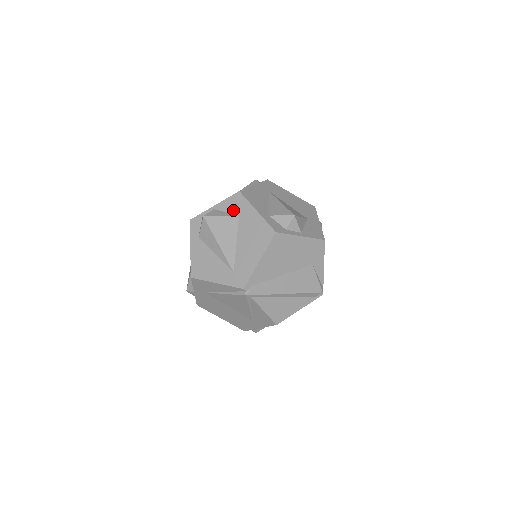
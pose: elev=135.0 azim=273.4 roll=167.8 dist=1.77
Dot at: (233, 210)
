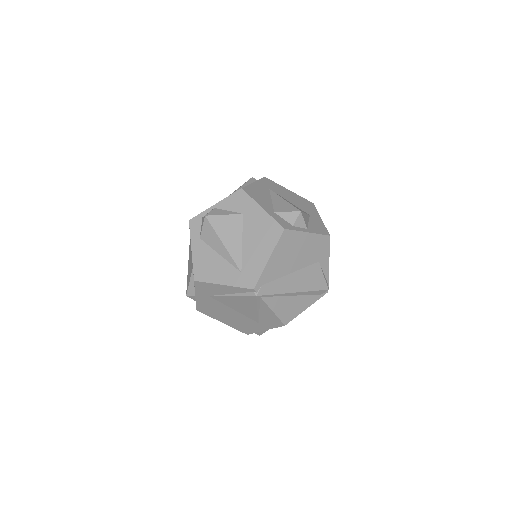
Dot at: (236, 208)
